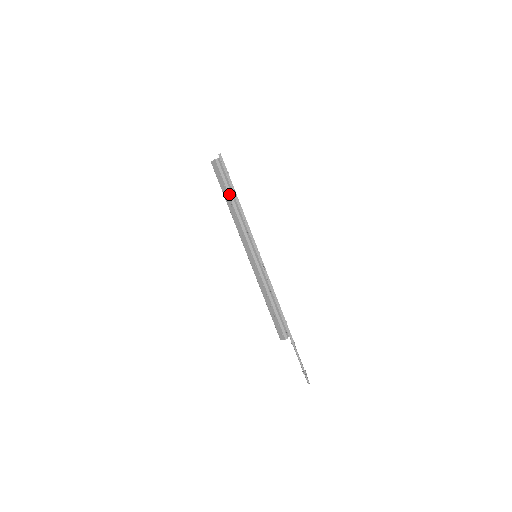
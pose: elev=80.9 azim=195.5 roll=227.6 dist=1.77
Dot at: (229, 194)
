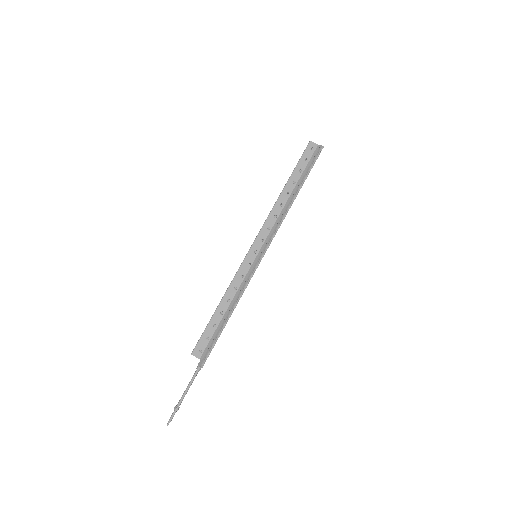
Dot at: (297, 183)
